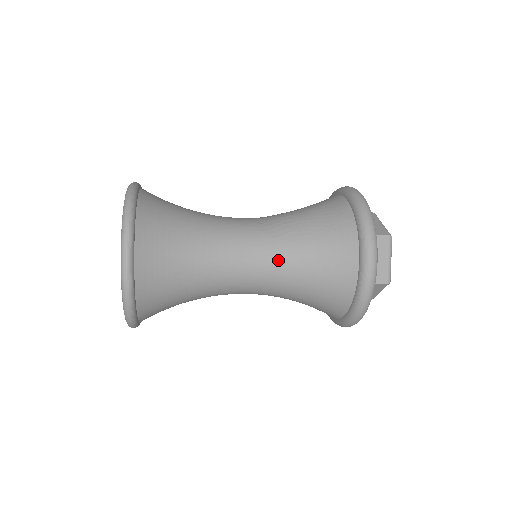
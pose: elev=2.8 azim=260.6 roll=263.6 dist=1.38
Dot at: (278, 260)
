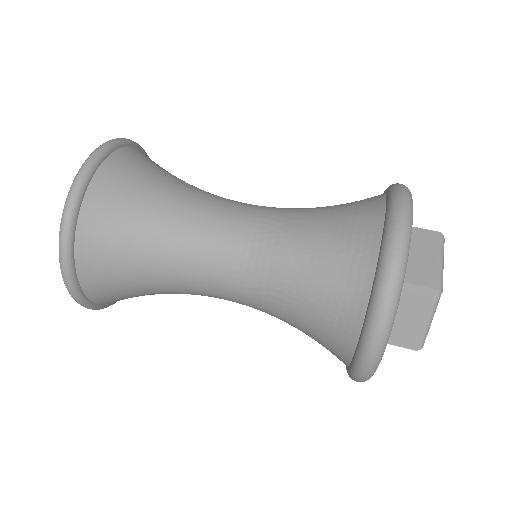
Dot at: occluded
